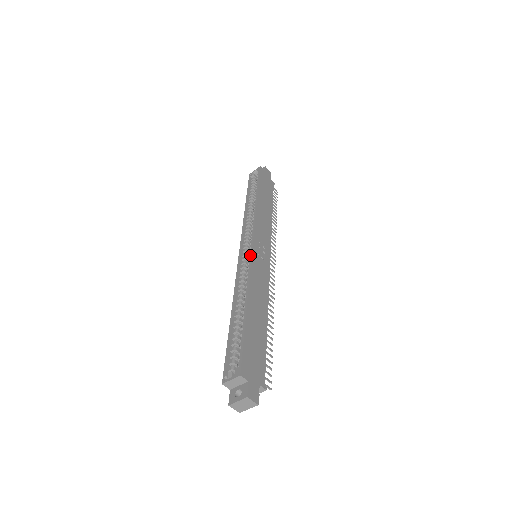
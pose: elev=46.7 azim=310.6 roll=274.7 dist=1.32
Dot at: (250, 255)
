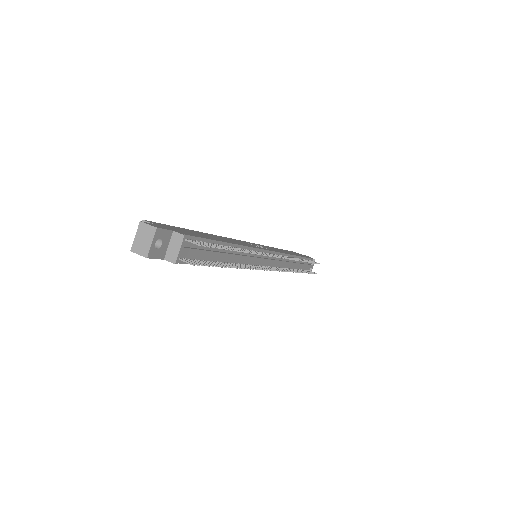
Dot at: occluded
